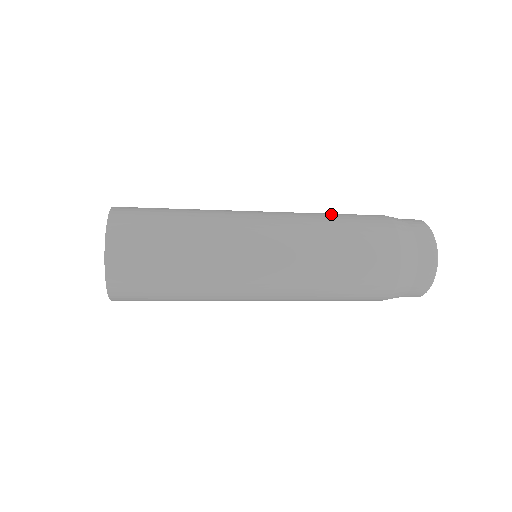
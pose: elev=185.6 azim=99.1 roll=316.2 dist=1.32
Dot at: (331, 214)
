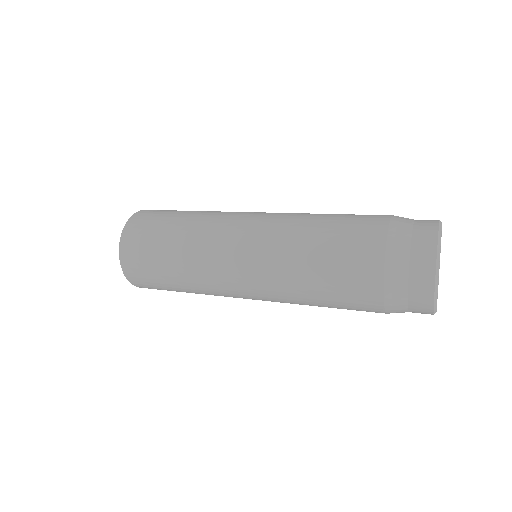
Dot at: (325, 214)
